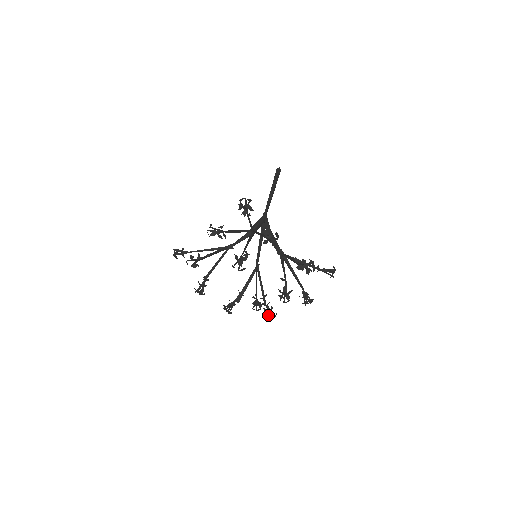
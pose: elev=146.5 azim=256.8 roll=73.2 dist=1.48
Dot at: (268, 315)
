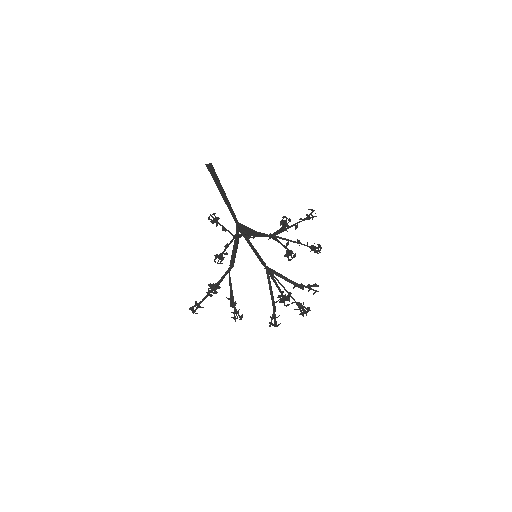
Dot at: occluded
